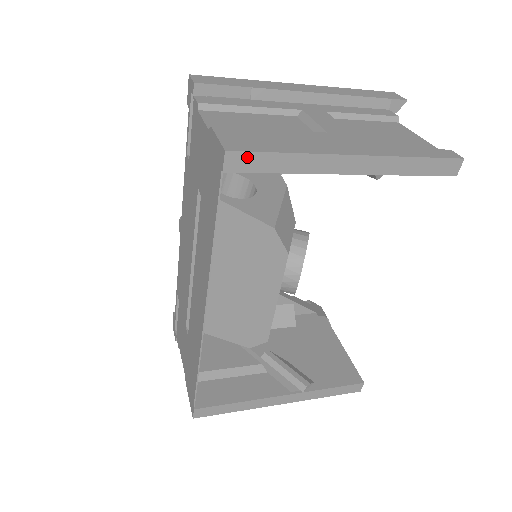
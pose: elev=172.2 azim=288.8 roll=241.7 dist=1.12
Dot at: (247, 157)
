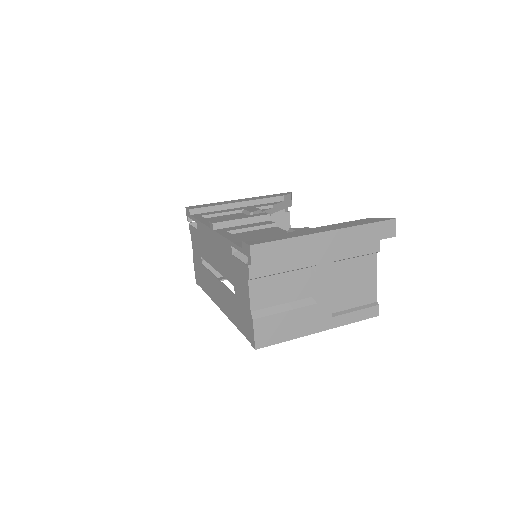
Dot at: (265, 345)
